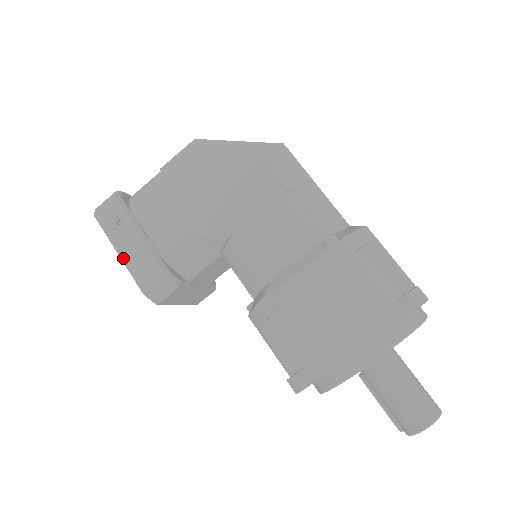
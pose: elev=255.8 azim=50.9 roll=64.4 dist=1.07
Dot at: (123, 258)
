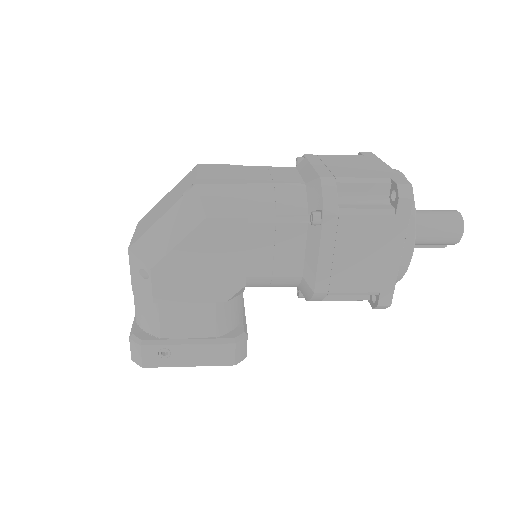
Dot at: (196, 365)
